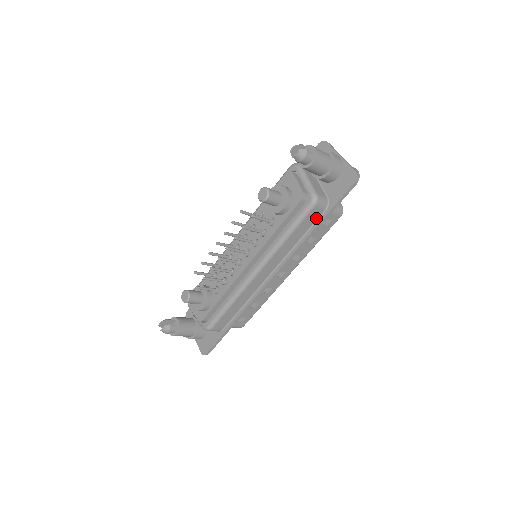
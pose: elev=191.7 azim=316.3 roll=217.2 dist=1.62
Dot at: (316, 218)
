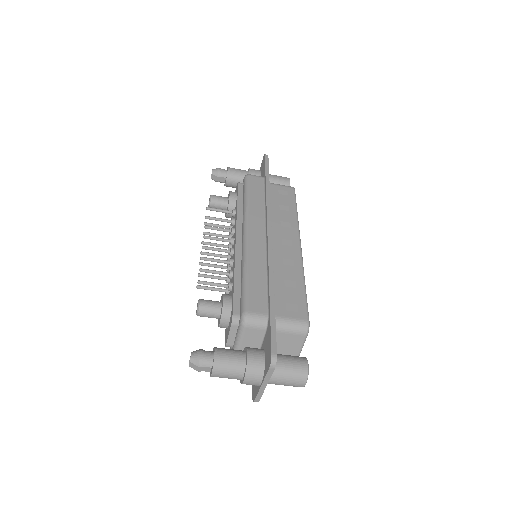
Dot at: (262, 185)
